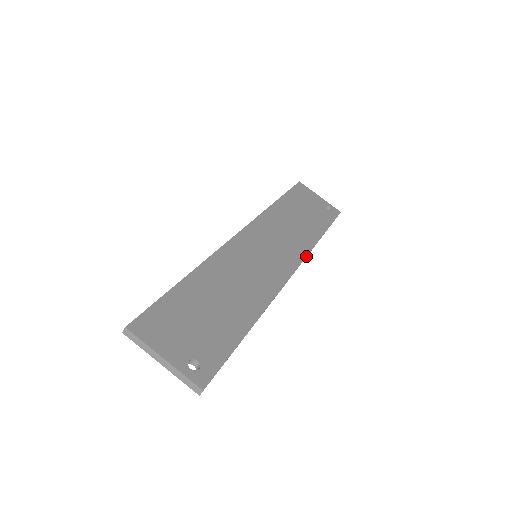
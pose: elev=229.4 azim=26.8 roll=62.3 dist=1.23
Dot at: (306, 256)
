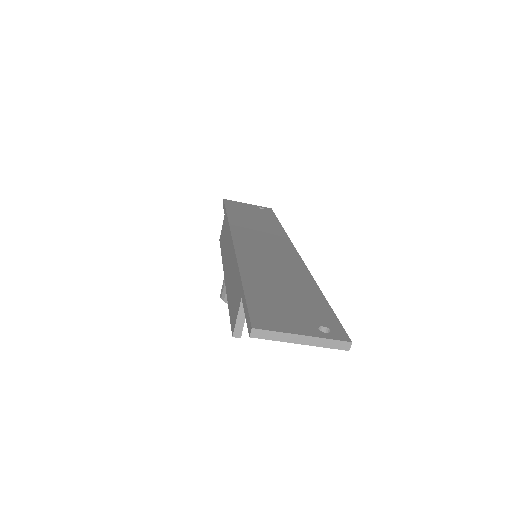
Dot at: (290, 240)
